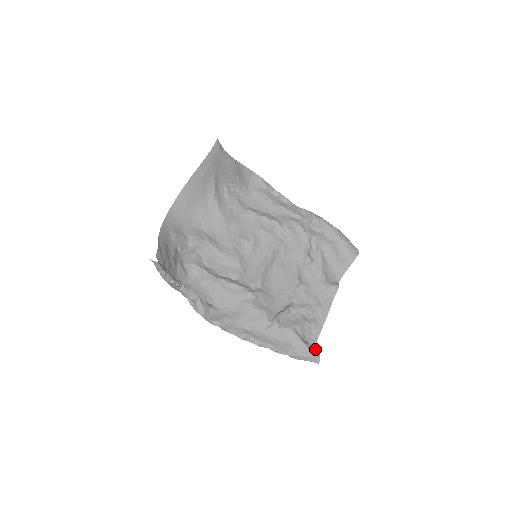
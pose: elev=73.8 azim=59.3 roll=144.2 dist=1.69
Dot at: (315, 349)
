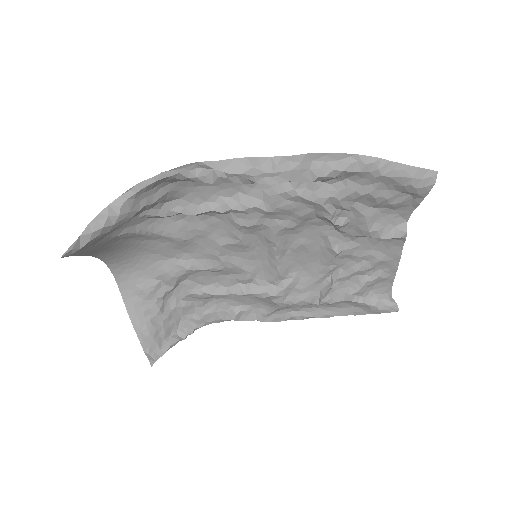
Dot at: (389, 303)
